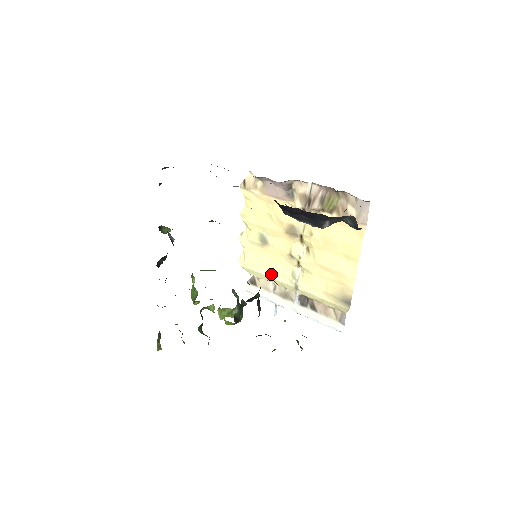
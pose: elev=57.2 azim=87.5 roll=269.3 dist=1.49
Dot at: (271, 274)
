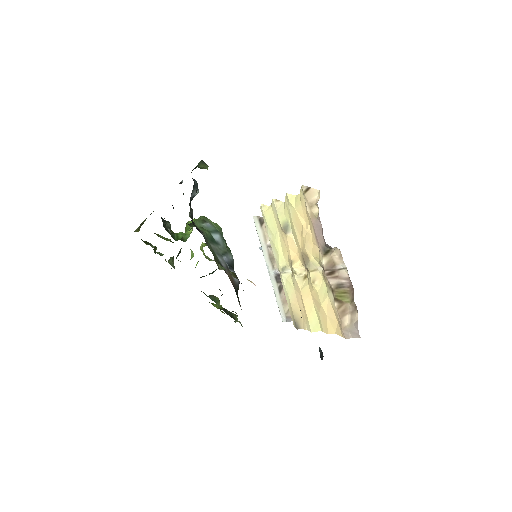
Dot at: (272, 244)
